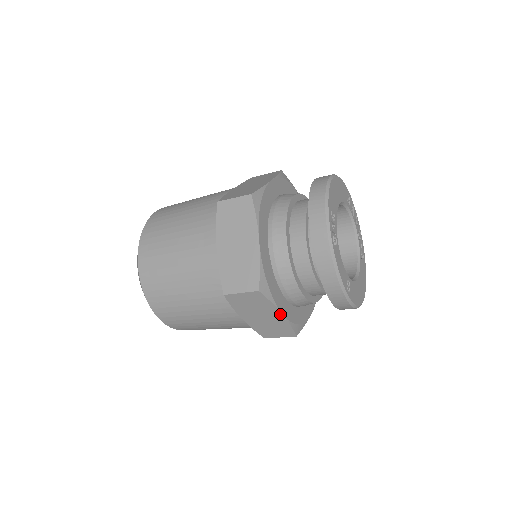
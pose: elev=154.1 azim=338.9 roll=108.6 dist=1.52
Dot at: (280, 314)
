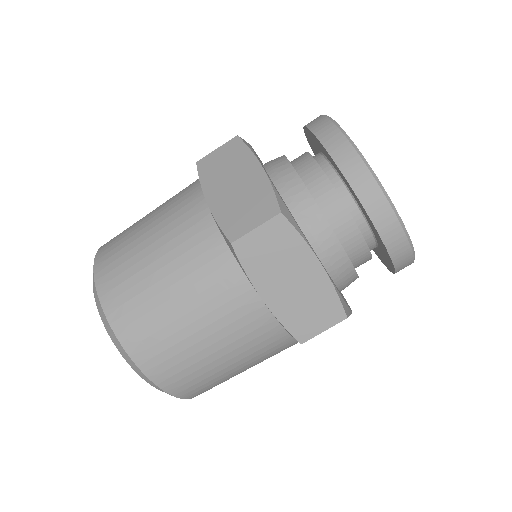
Dot at: (317, 264)
